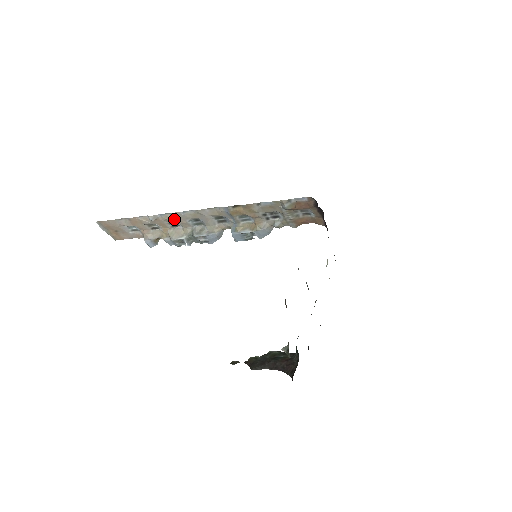
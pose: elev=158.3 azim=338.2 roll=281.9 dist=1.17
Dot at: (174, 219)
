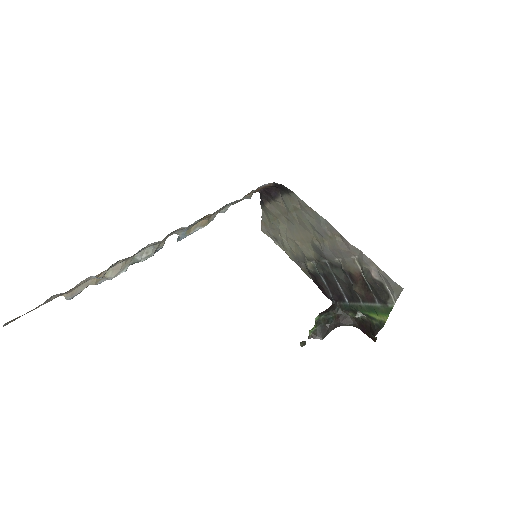
Dot at: occluded
